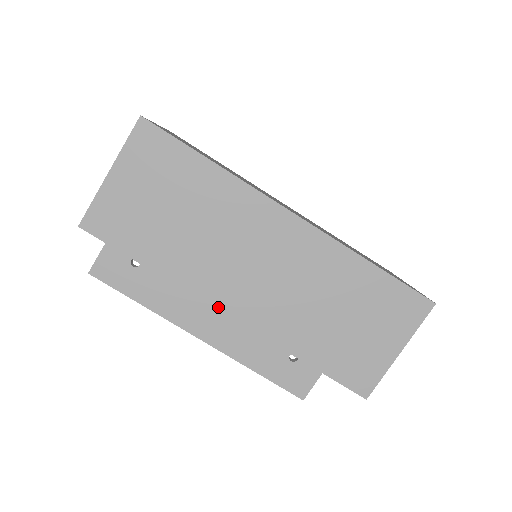
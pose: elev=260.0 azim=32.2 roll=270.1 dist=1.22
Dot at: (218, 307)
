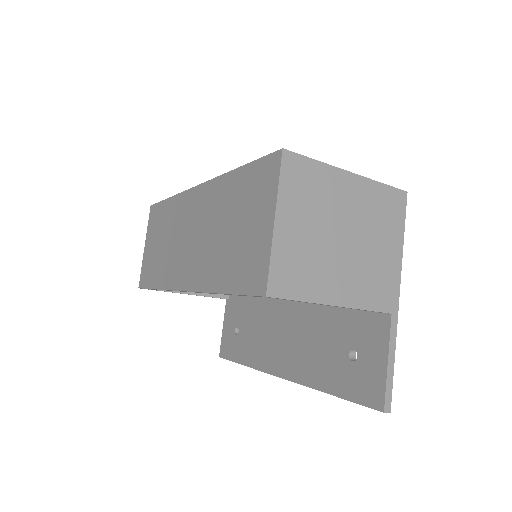
Dot at: (180, 288)
